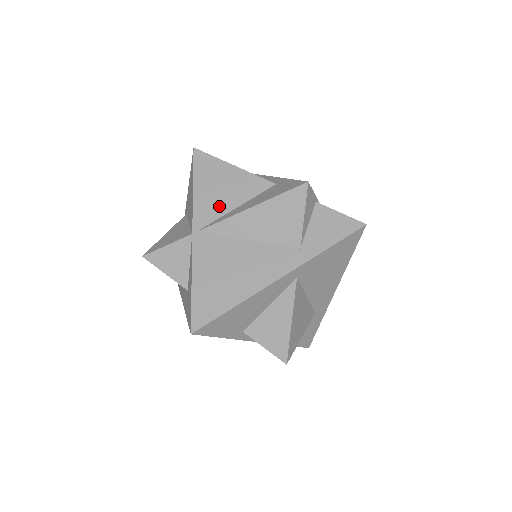
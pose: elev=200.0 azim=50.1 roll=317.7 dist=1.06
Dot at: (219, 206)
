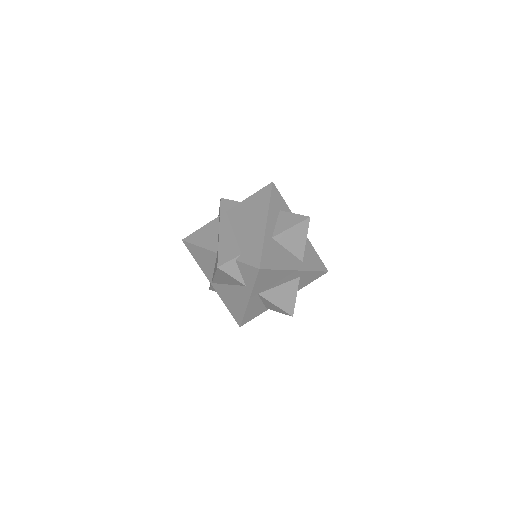
Dot at: (209, 269)
